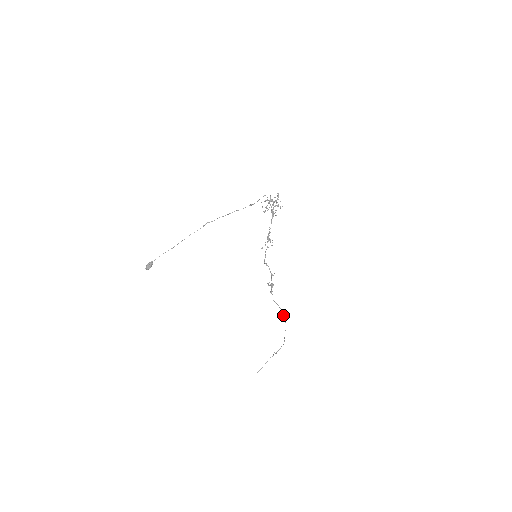
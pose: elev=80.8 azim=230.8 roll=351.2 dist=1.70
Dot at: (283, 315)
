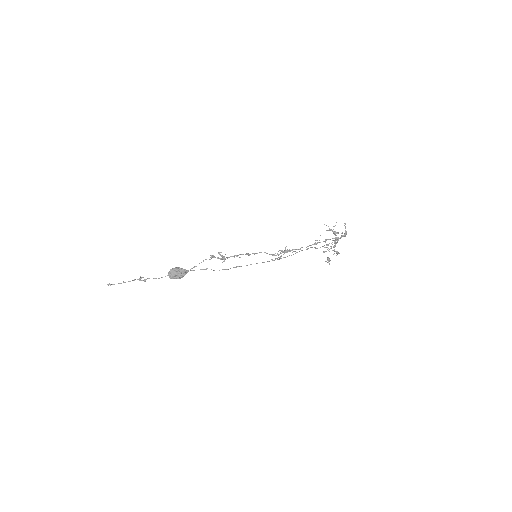
Dot at: occluded
